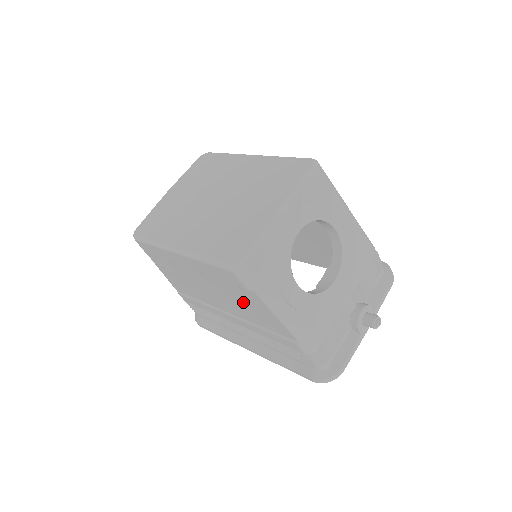
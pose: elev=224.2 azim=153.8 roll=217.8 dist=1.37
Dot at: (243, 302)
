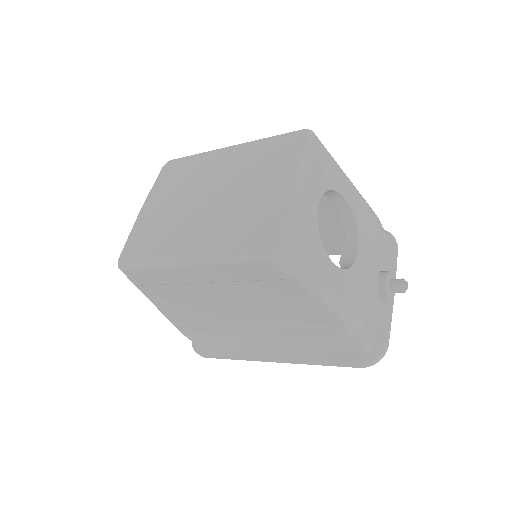
Dot at: (275, 300)
